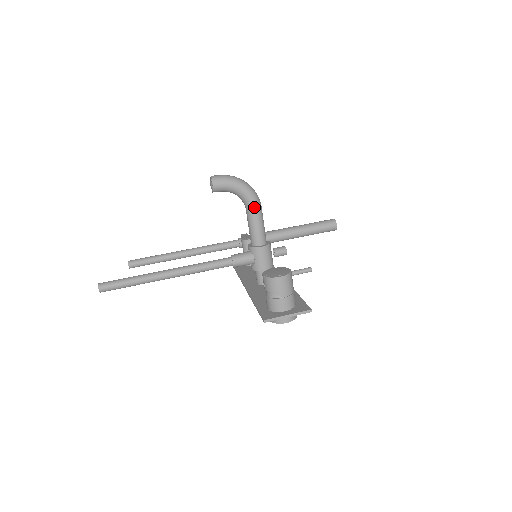
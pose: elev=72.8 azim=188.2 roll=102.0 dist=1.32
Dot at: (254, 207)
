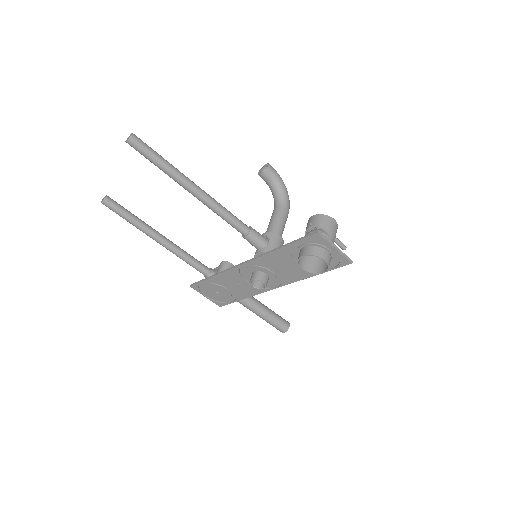
Dot at: (286, 207)
